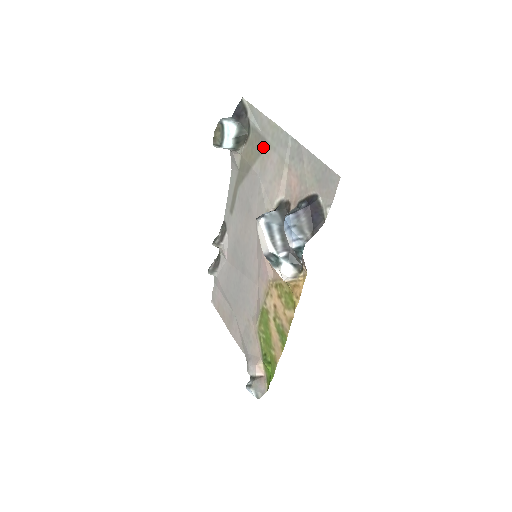
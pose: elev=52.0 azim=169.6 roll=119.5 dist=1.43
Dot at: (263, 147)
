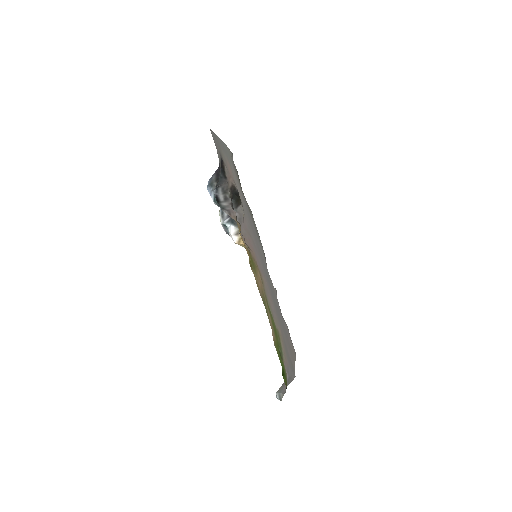
Dot at: (235, 169)
